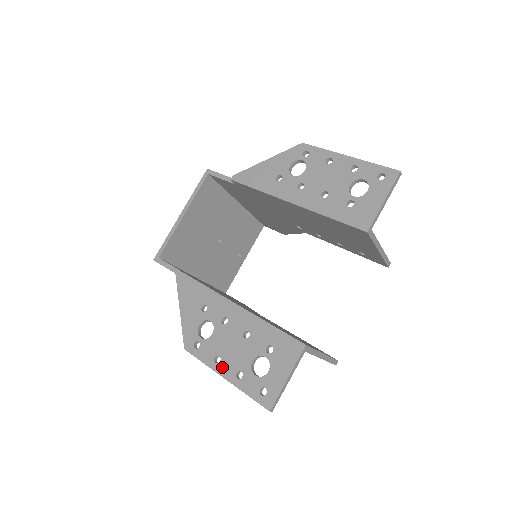
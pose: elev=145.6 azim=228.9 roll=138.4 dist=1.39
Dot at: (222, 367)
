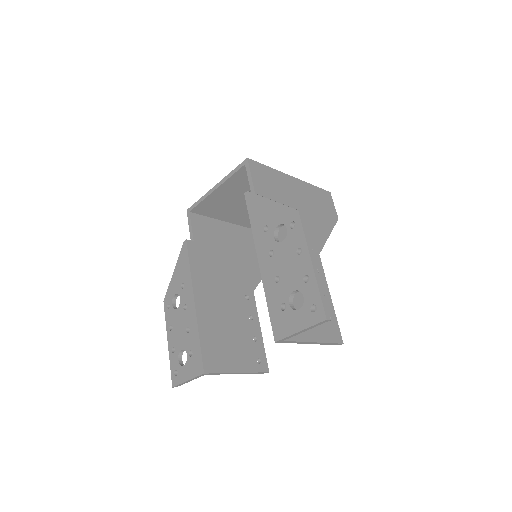
Dot at: (170, 335)
